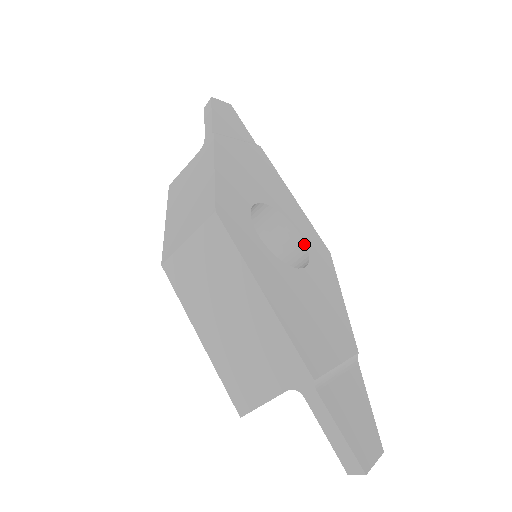
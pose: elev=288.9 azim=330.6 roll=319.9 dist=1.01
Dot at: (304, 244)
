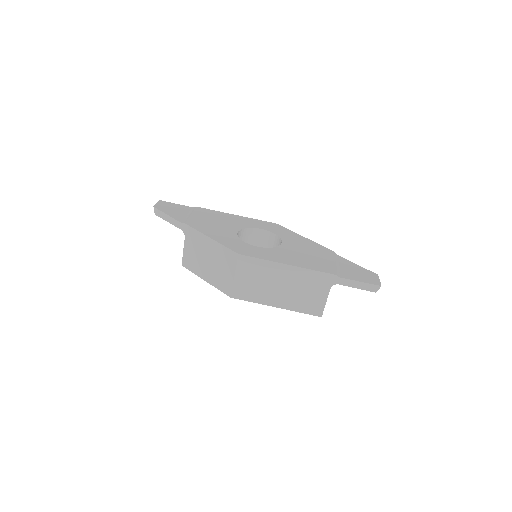
Dot at: (268, 231)
